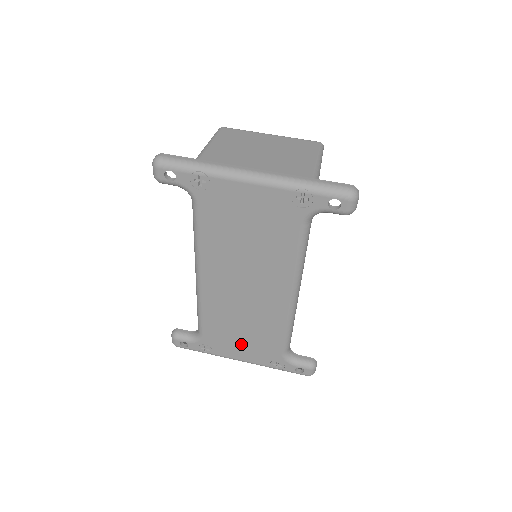
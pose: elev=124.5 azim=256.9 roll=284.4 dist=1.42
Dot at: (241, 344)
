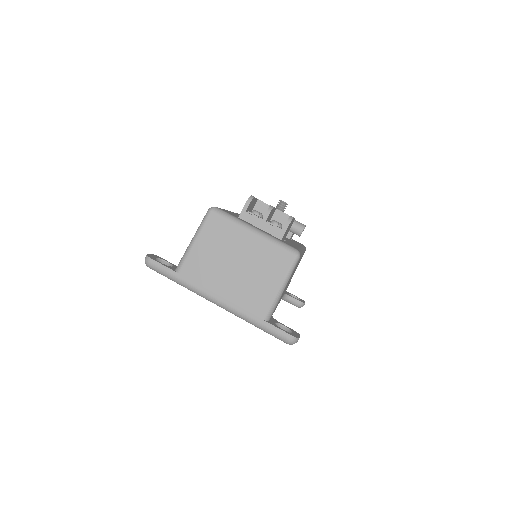
Dot at: occluded
